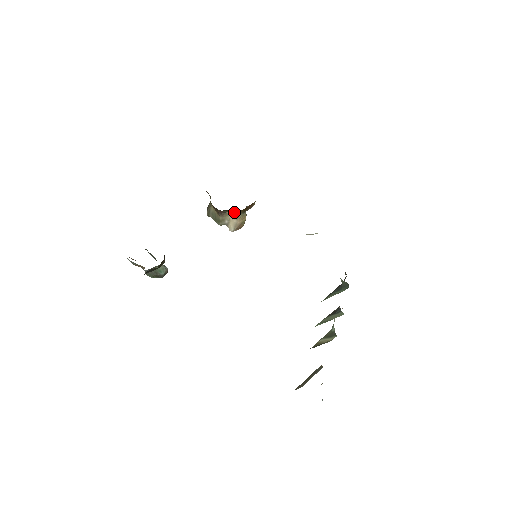
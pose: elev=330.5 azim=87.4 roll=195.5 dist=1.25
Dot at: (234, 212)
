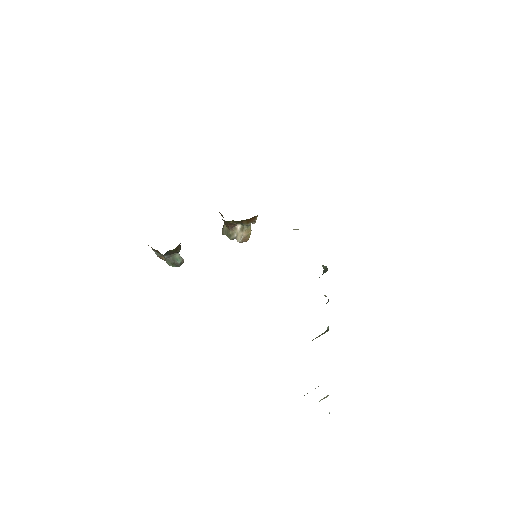
Dot at: (241, 226)
